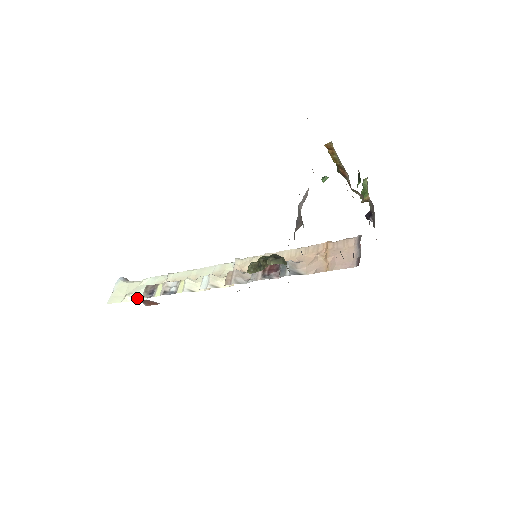
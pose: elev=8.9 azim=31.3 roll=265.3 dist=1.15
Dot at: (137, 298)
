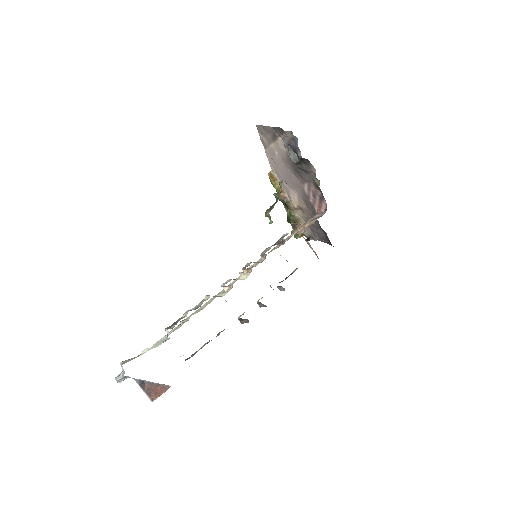
Dot at: (157, 346)
